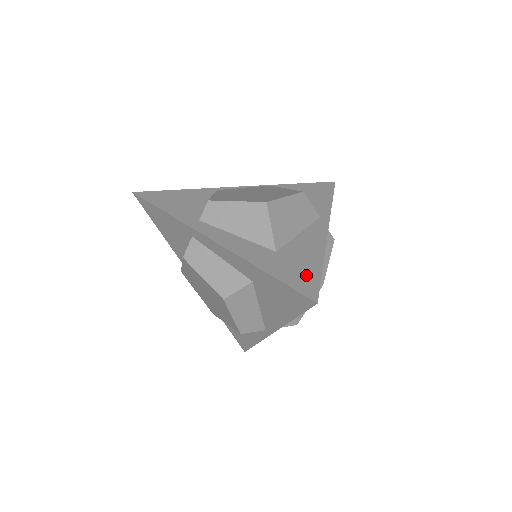
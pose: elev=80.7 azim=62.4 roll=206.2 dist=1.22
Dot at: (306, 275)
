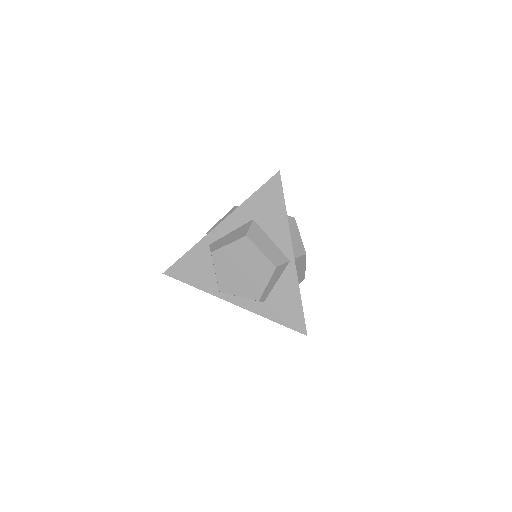
Dot at: occluded
